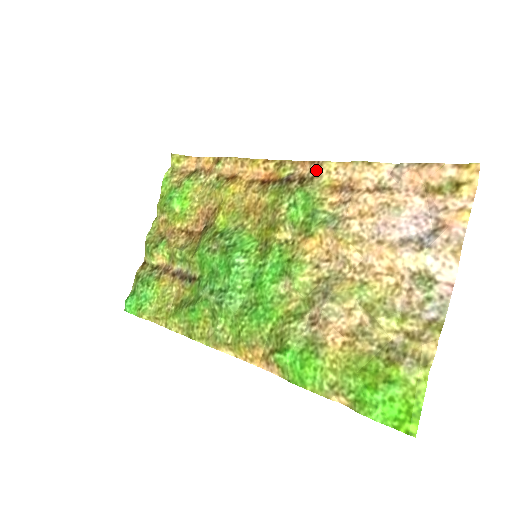
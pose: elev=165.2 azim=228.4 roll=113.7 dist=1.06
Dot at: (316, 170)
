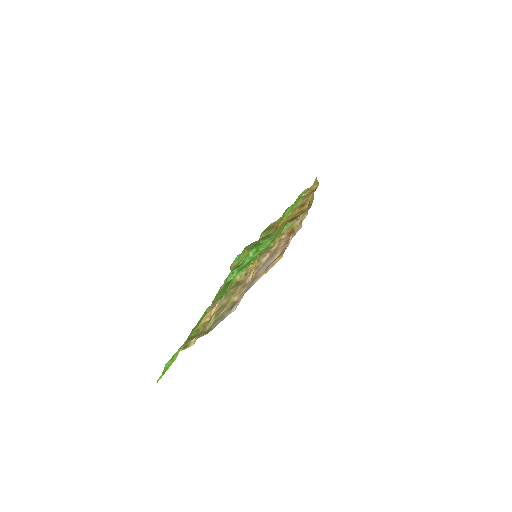
Dot at: (302, 215)
